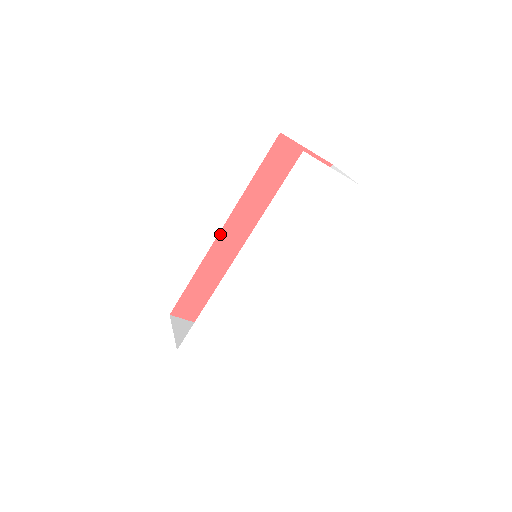
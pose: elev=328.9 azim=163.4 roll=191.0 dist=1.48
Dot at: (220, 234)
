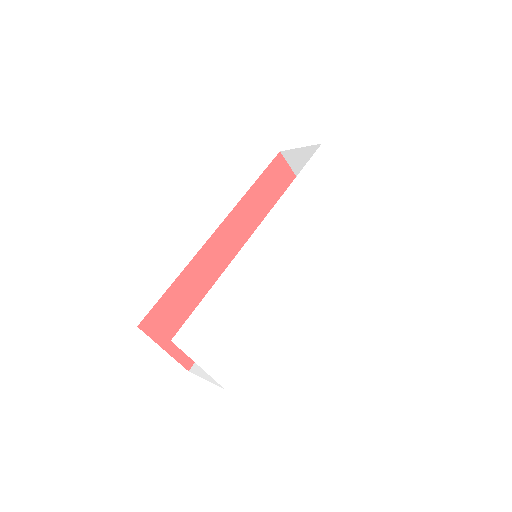
Dot at: (214, 234)
